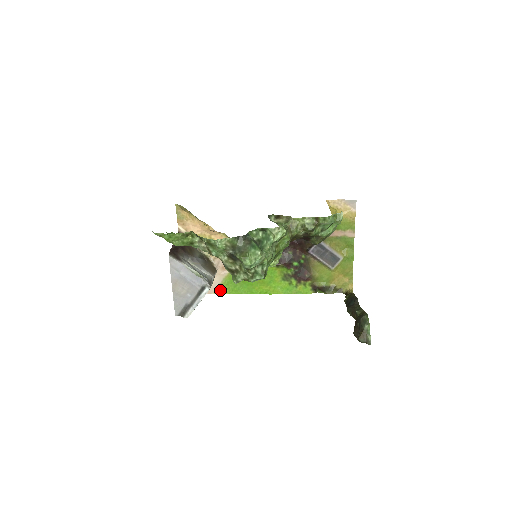
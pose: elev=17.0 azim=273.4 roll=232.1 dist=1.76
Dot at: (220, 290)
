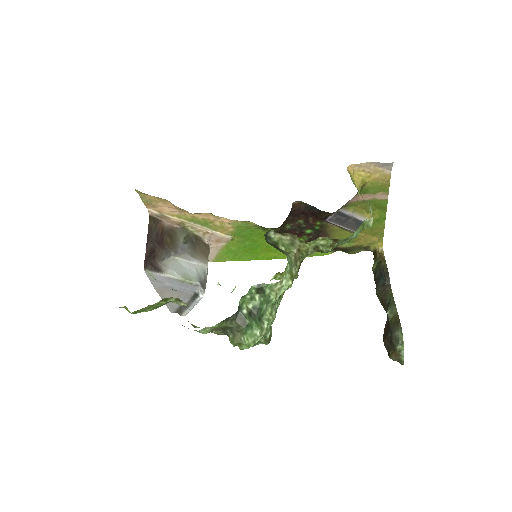
Dot at: (218, 258)
